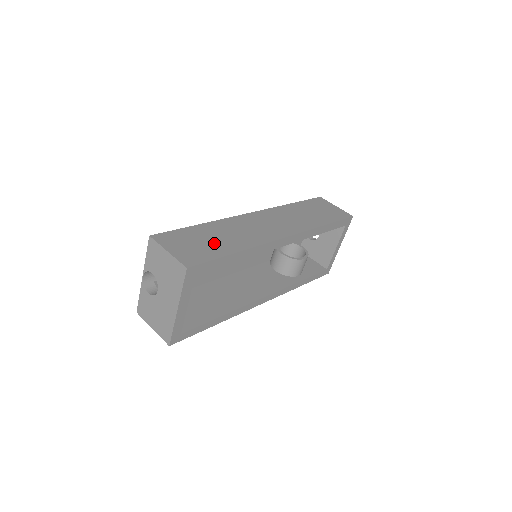
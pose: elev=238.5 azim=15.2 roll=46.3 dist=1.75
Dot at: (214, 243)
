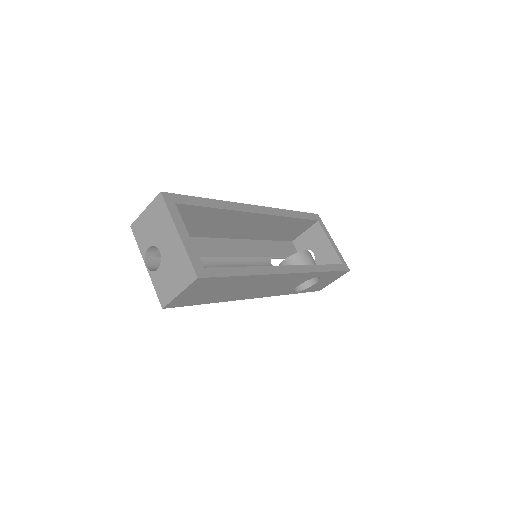
Dot at: occluded
